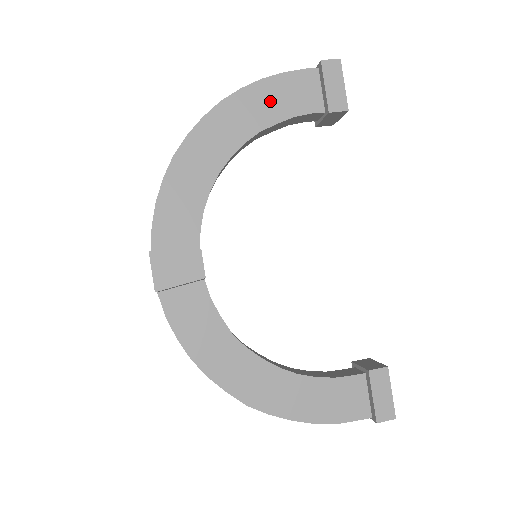
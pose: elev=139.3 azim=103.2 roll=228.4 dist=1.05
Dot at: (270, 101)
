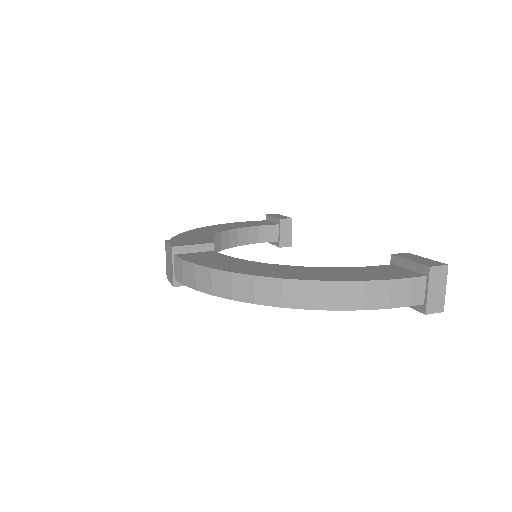
Dot at: (241, 225)
